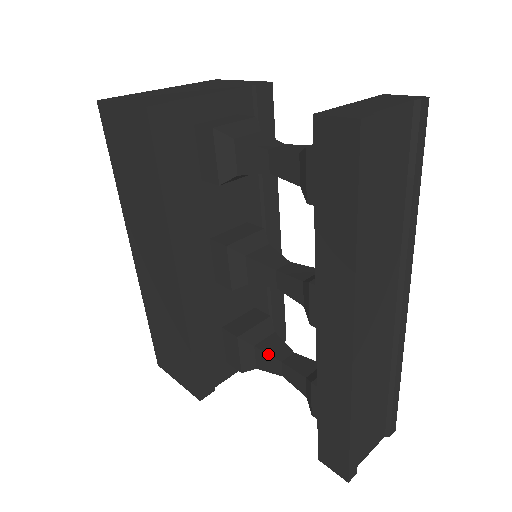
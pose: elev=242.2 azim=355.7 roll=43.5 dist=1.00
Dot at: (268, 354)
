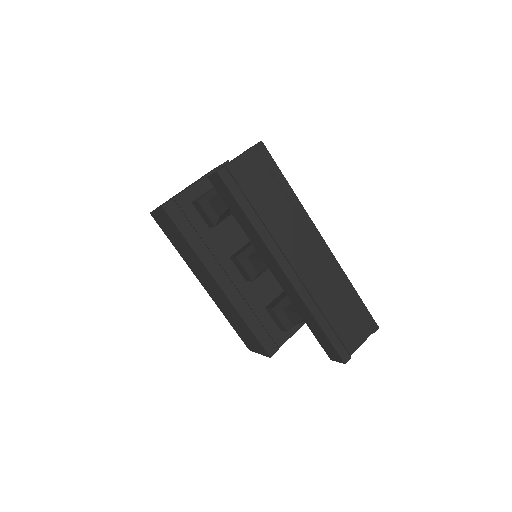
Dot at: (291, 311)
